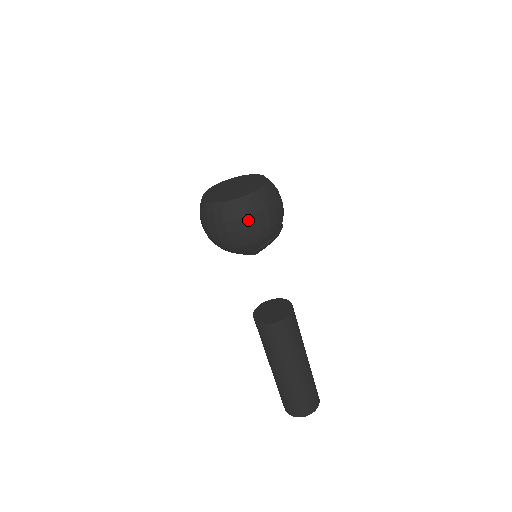
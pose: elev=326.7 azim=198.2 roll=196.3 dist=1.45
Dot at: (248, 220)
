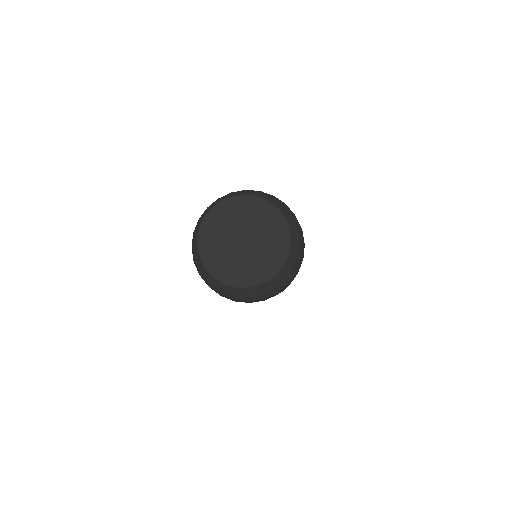
Dot at: (265, 298)
